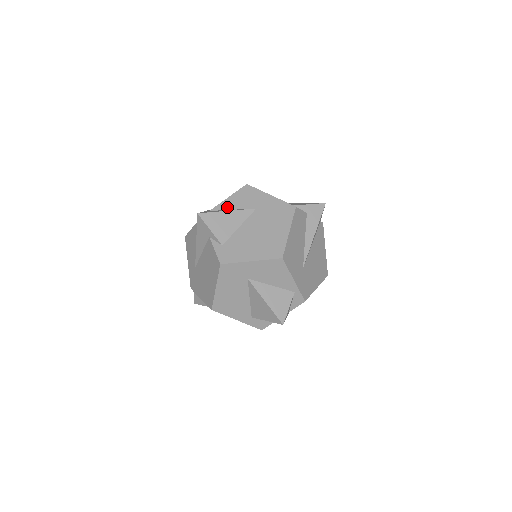
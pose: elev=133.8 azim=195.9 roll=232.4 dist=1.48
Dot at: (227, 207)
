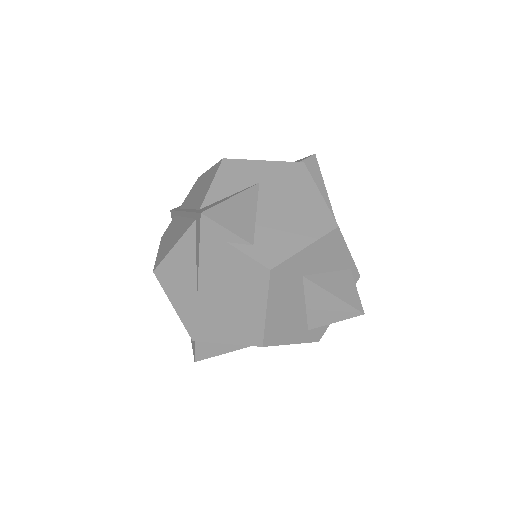
Dot at: (220, 195)
